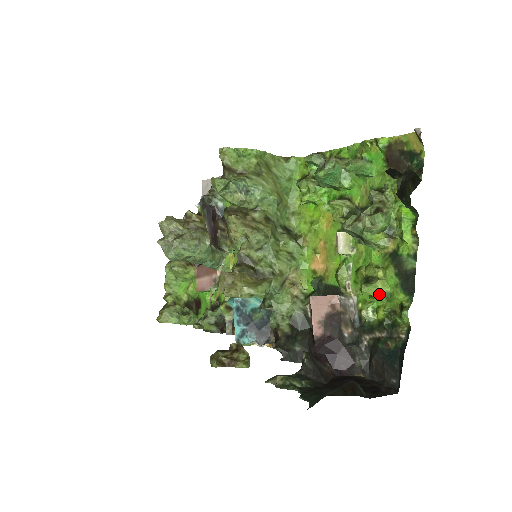
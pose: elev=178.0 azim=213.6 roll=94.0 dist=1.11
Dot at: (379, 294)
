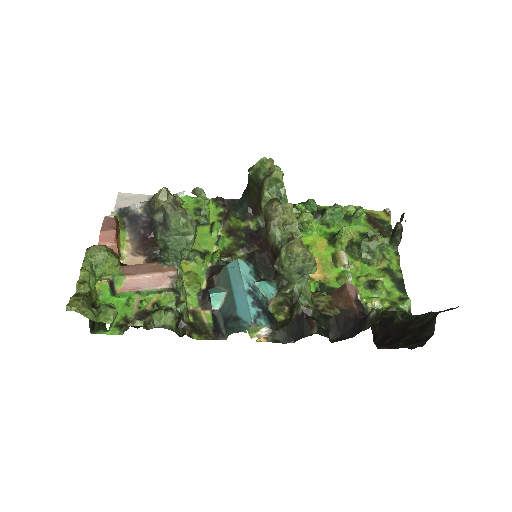
Dot at: (384, 290)
